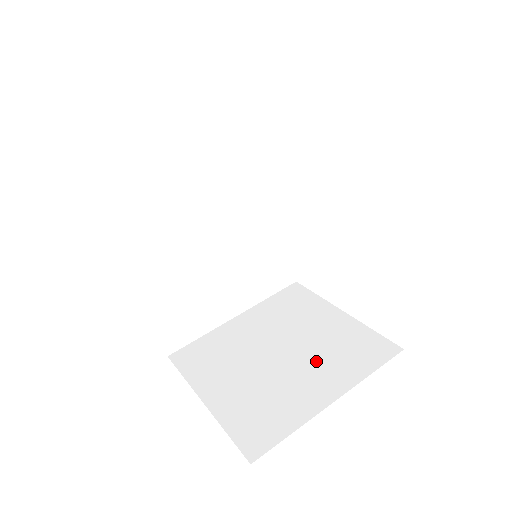
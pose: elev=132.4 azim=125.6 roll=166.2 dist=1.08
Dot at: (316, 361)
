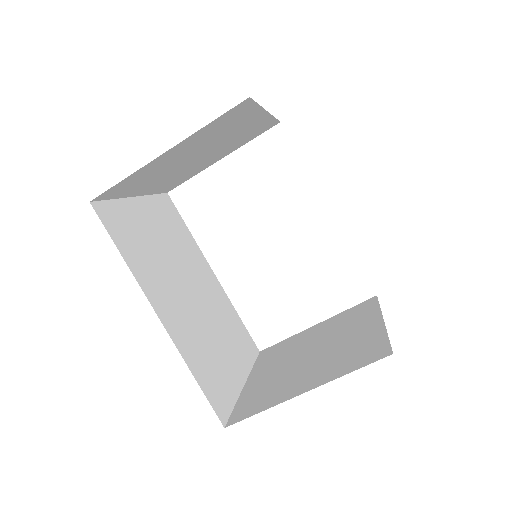
Dot at: (341, 331)
